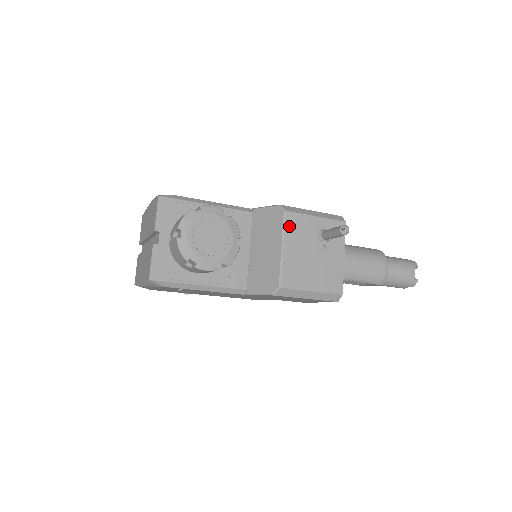
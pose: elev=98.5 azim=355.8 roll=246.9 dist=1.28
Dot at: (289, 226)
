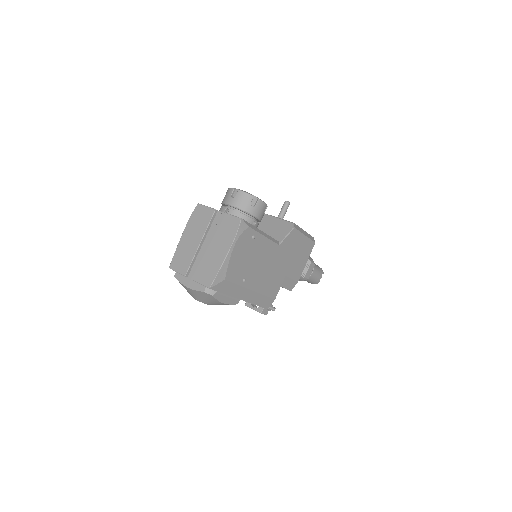
Dot at: occluded
